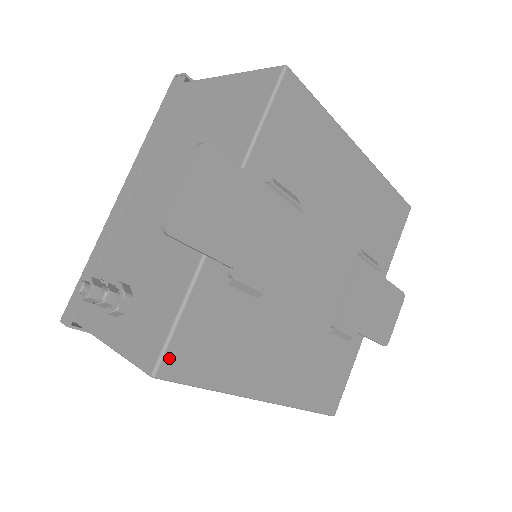
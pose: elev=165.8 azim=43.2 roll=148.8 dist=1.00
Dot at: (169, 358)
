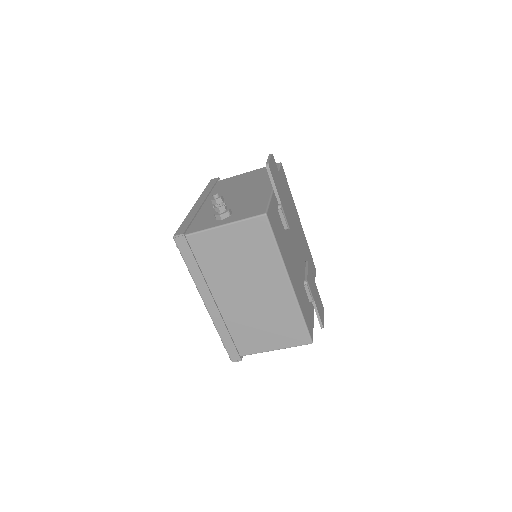
Dot at: (269, 213)
